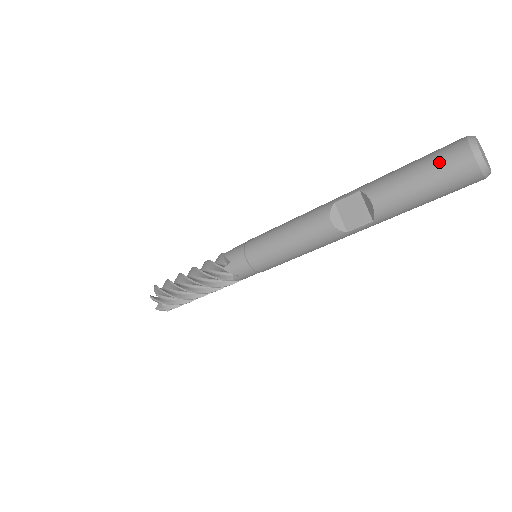
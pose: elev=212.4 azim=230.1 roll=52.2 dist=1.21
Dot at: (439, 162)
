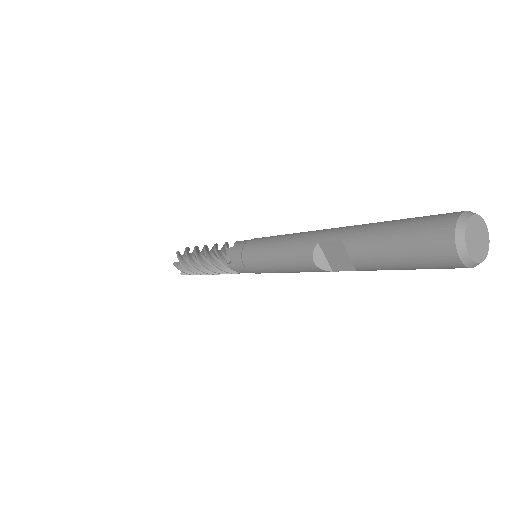
Dot at: (420, 246)
